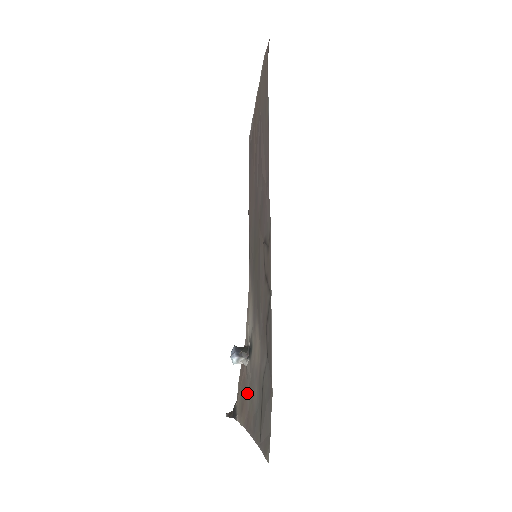
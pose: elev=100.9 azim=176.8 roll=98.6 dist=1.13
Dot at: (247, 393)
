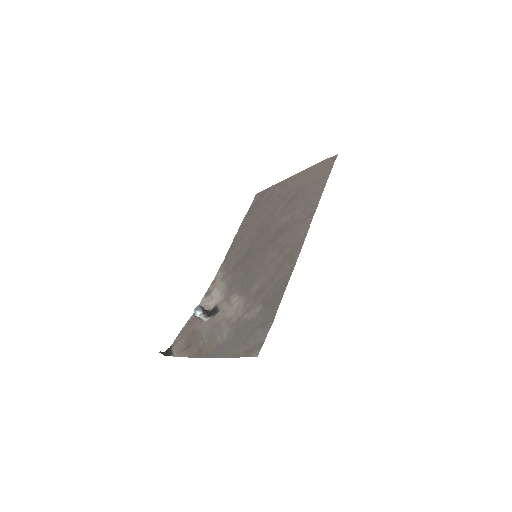
Dot at: (200, 337)
